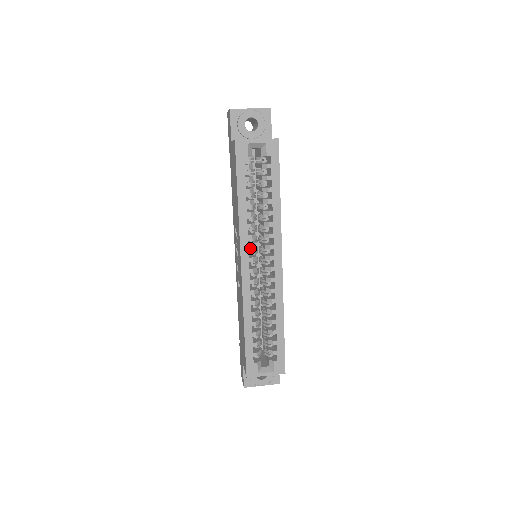
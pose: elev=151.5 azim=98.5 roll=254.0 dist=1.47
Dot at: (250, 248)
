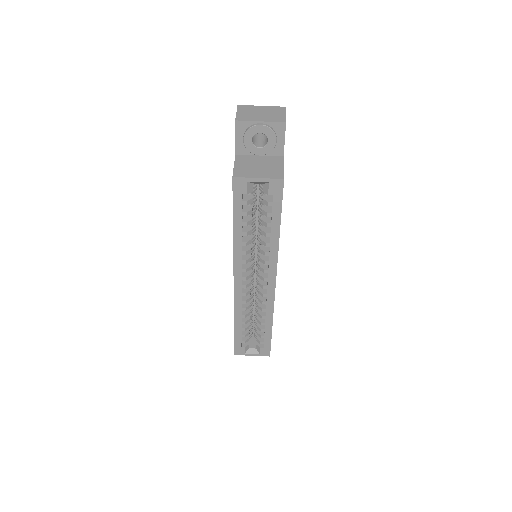
Dot at: (244, 270)
